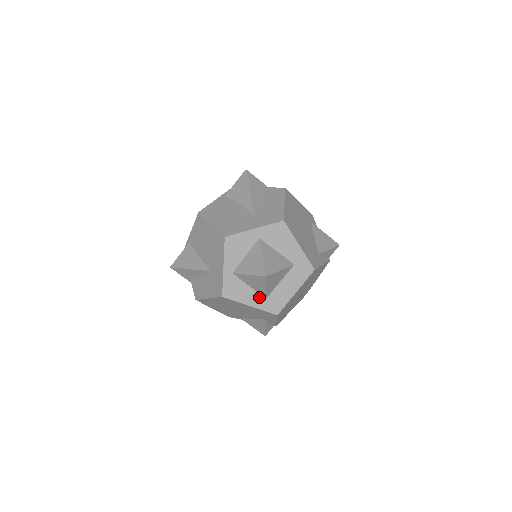
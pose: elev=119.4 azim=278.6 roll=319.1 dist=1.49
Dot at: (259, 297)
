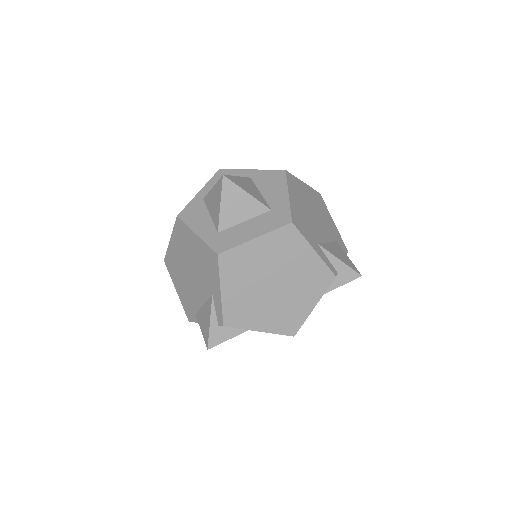
Dot at: (212, 229)
